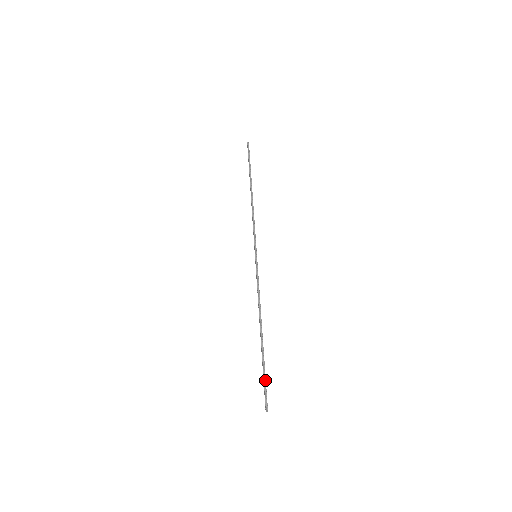
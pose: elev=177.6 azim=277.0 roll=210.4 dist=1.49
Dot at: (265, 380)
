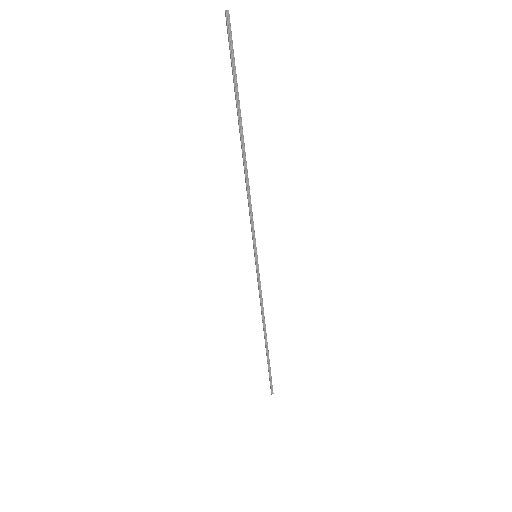
Dot at: occluded
